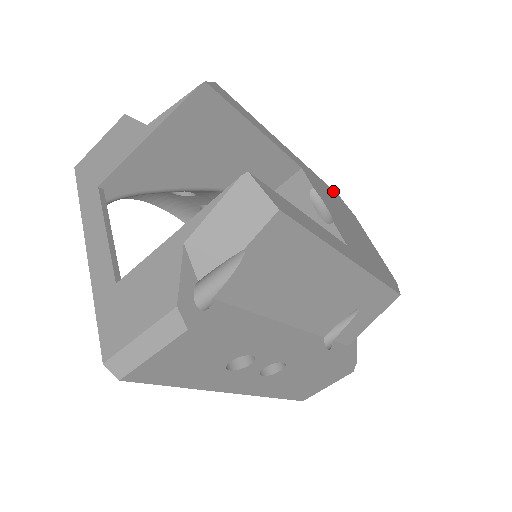
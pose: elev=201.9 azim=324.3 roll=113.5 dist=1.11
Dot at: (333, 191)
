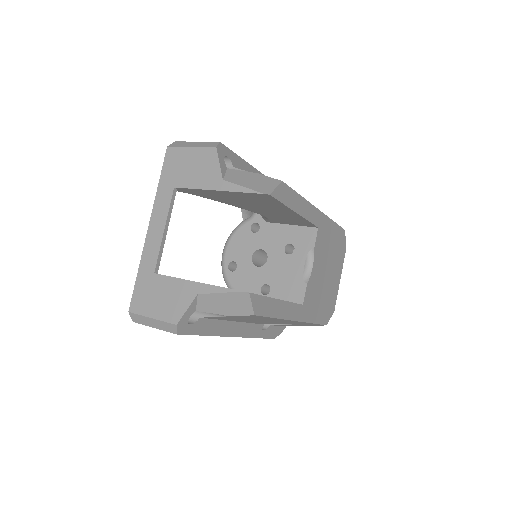
Dot at: (341, 229)
